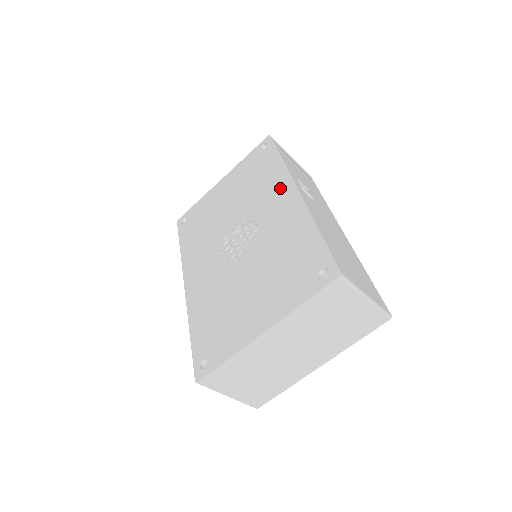
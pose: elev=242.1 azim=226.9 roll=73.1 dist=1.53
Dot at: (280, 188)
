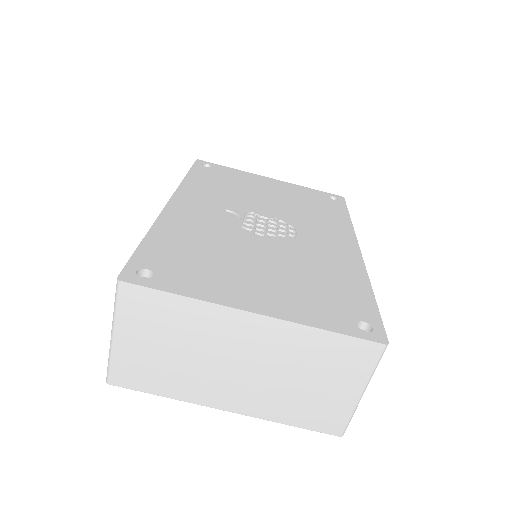
Dot at: (339, 233)
